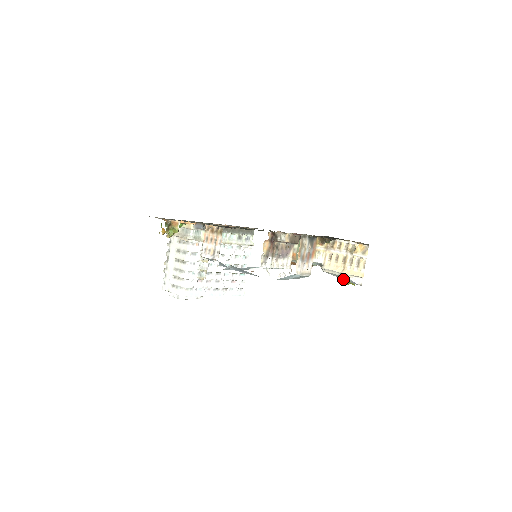
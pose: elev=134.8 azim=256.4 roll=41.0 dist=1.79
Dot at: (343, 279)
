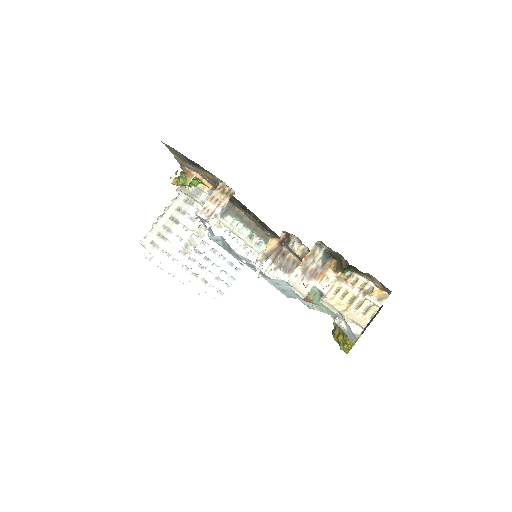
Dot at: (339, 322)
